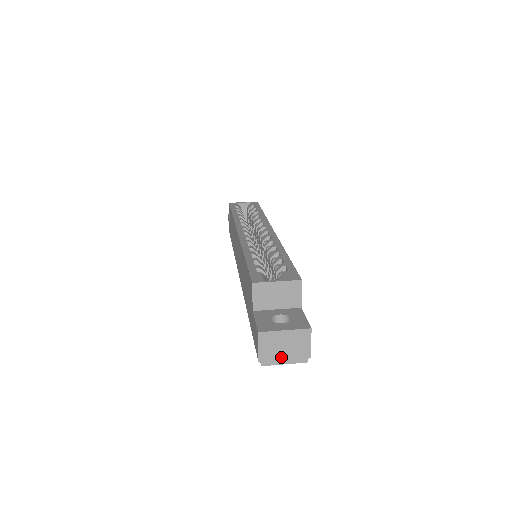
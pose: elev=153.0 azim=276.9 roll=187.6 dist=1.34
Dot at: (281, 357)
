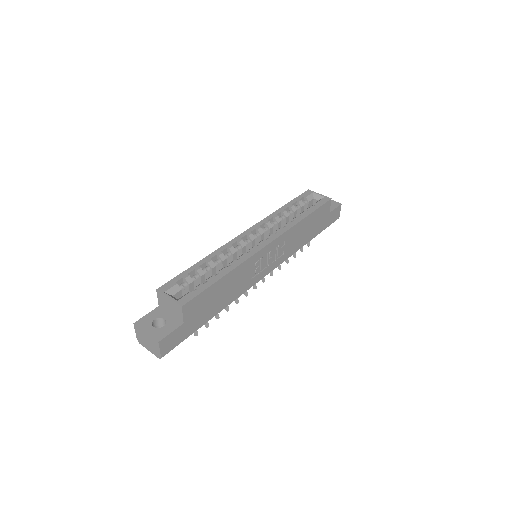
Dot at: (147, 346)
